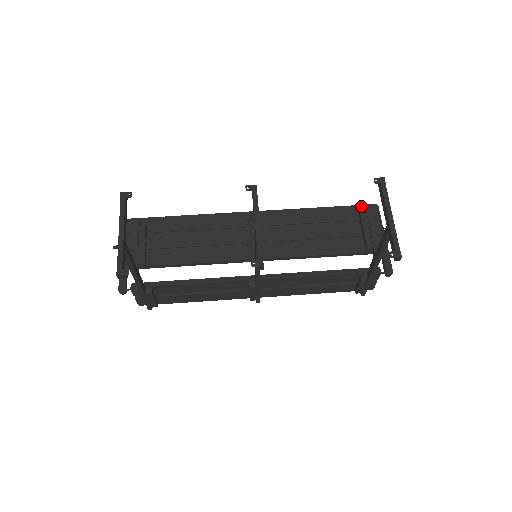
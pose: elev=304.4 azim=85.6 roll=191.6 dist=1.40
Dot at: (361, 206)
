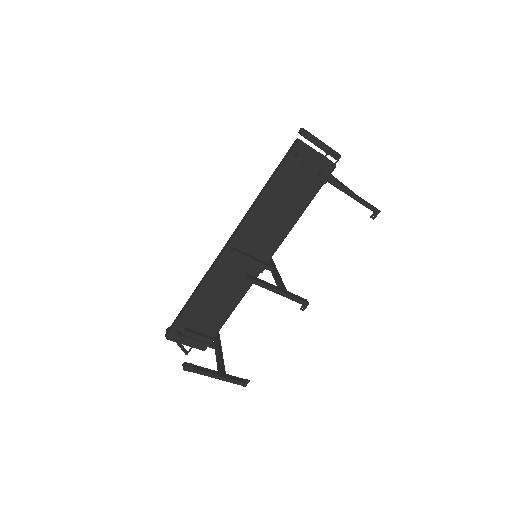
Dot at: (290, 156)
